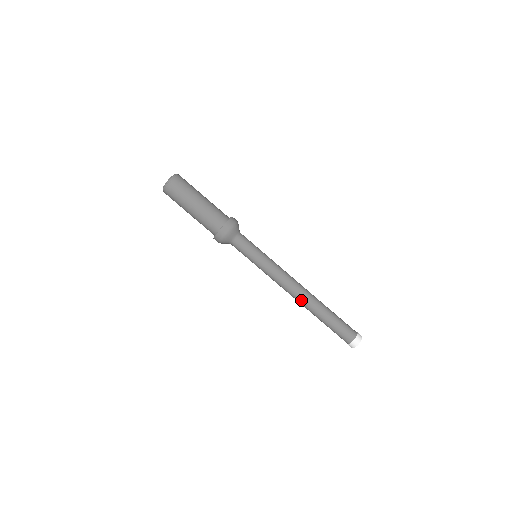
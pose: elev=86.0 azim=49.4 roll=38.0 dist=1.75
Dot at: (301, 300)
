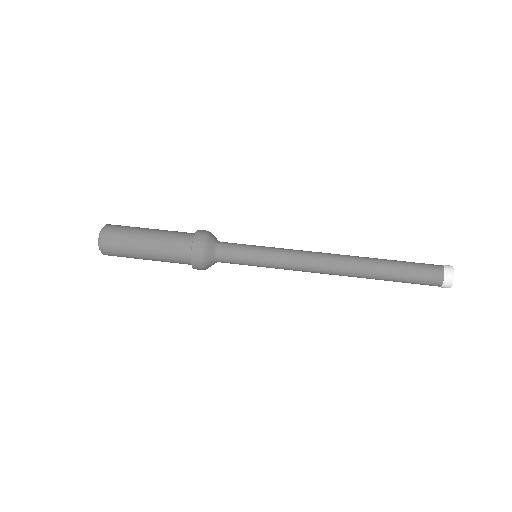
Dot at: (345, 268)
